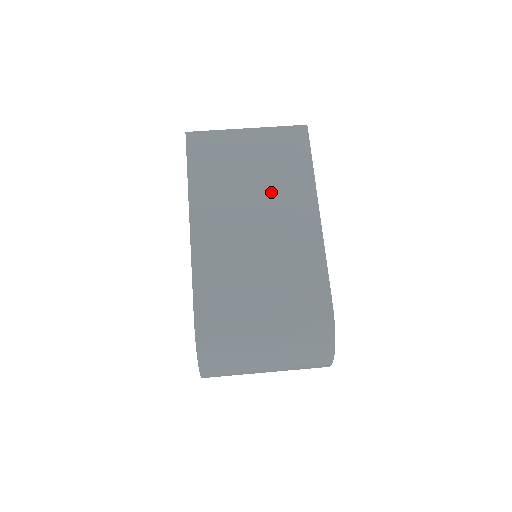
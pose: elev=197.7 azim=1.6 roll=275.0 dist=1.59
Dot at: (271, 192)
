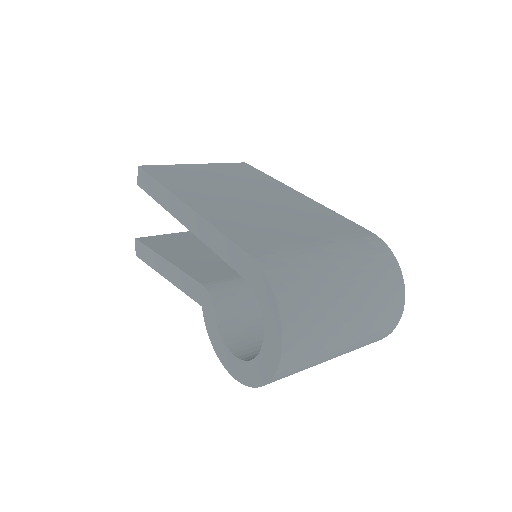
Dot at: (249, 187)
